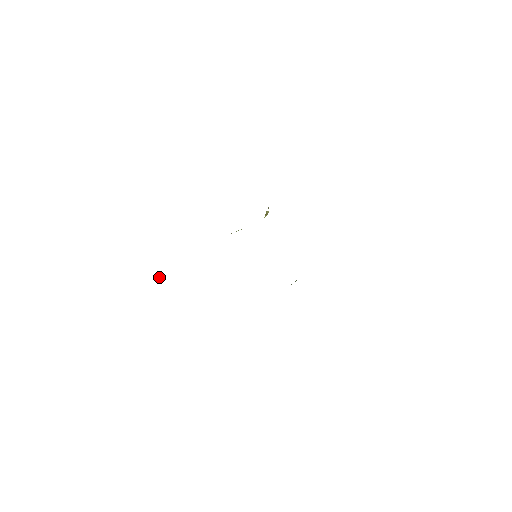
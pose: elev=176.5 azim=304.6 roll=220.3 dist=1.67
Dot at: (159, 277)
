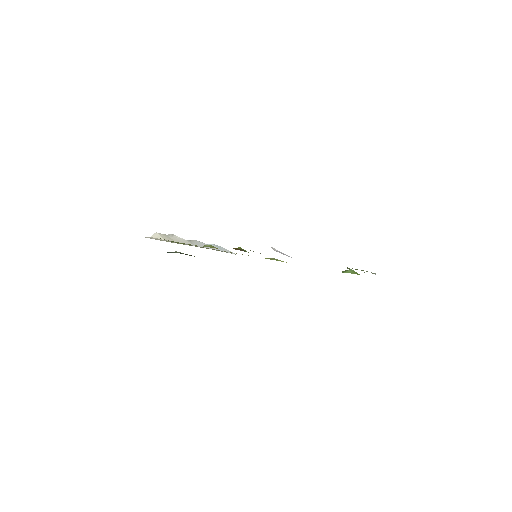
Dot at: occluded
